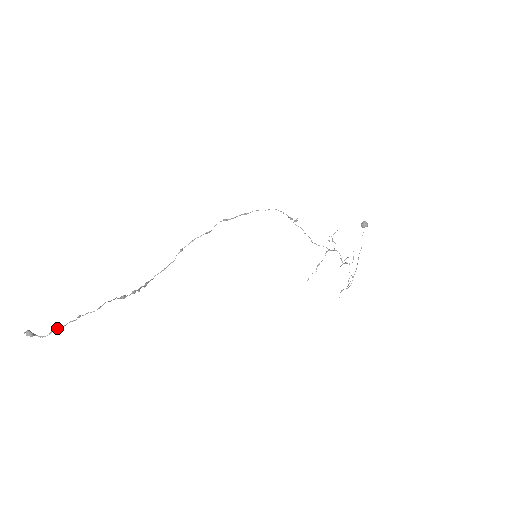
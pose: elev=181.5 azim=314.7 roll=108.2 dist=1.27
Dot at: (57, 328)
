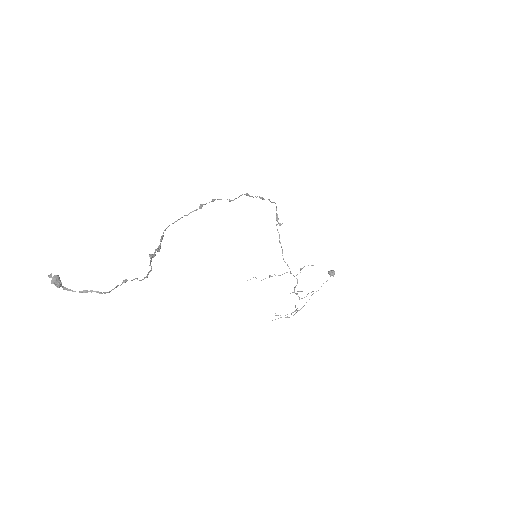
Dot at: (101, 292)
